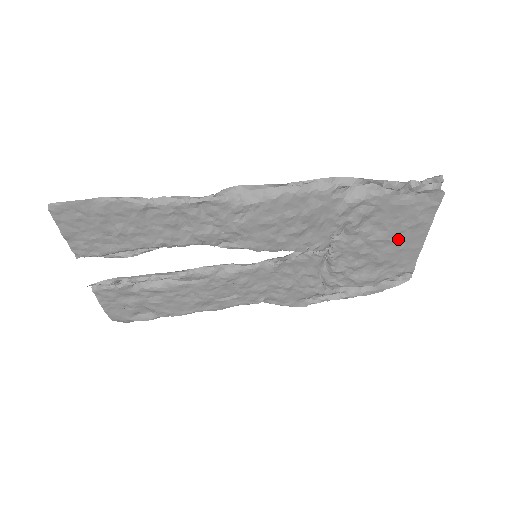
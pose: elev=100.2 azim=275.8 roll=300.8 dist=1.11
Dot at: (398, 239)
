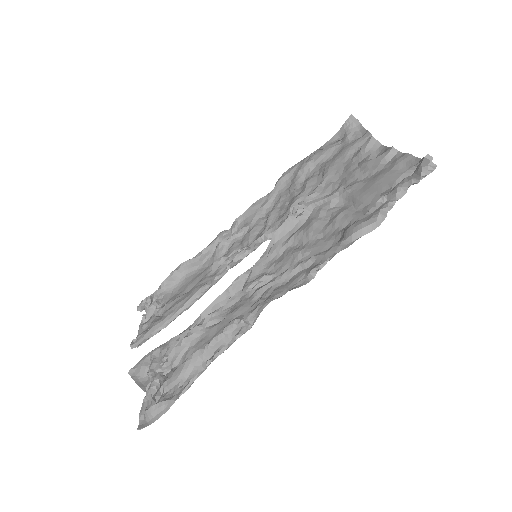
Dot at: (371, 163)
